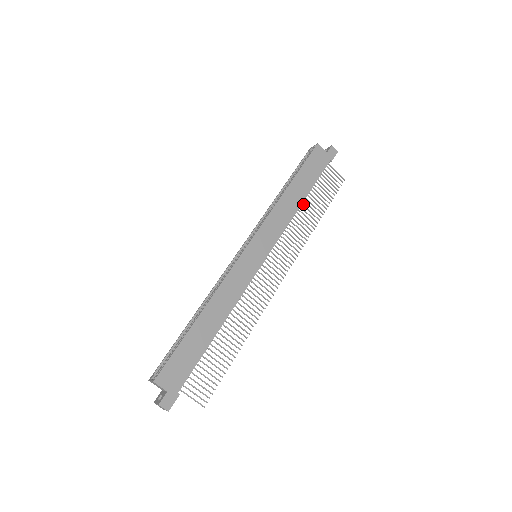
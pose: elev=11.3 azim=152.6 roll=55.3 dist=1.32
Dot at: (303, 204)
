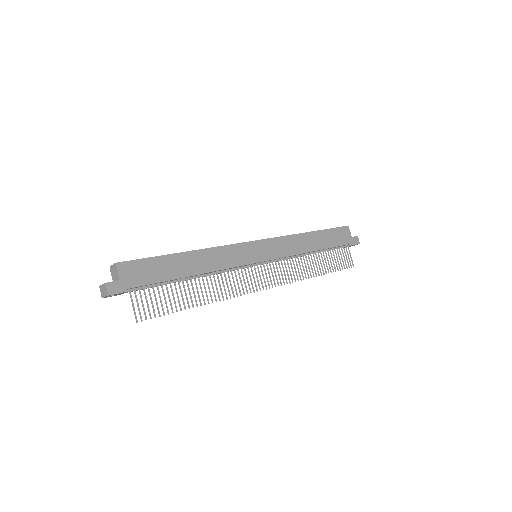
Dot at: occluded
